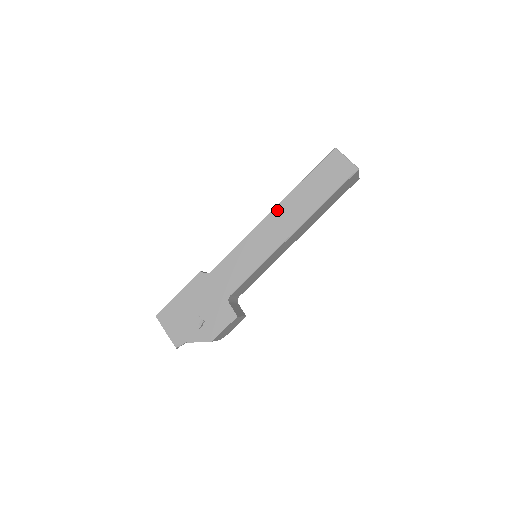
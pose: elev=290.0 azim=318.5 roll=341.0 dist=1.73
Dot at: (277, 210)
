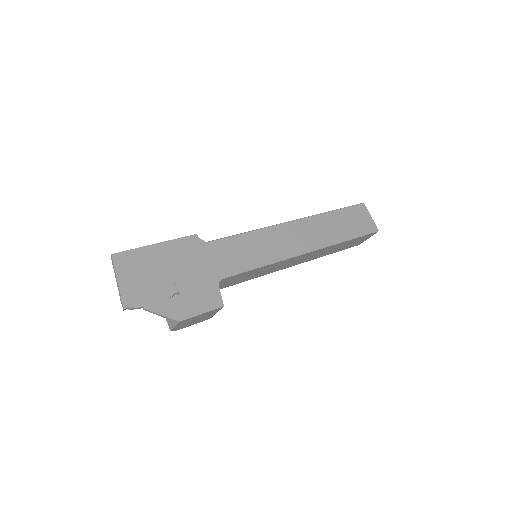
Dot at: (301, 222)
